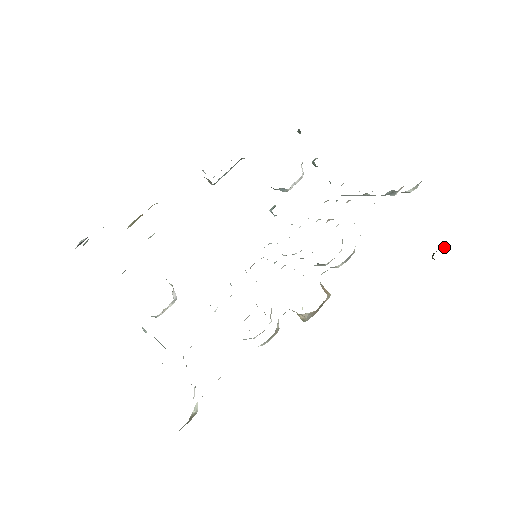
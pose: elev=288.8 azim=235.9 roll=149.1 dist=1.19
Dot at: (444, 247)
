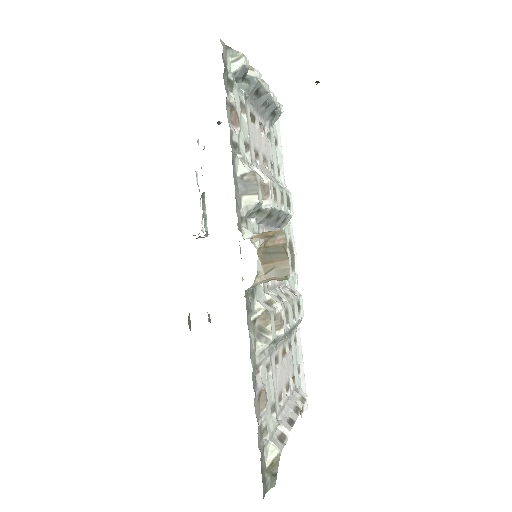
Dot at: occluded
